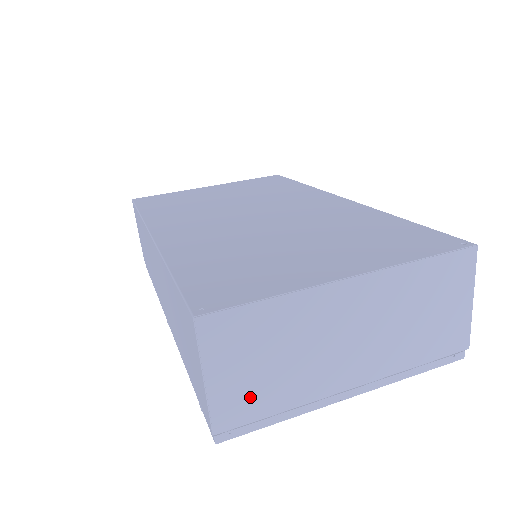
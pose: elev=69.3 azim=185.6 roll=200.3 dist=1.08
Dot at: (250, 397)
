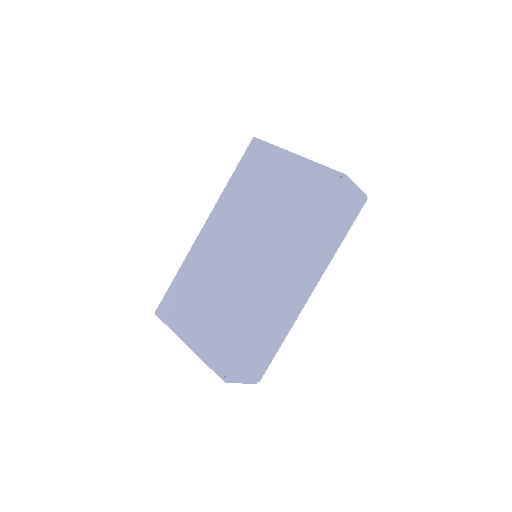
Dot at: occluded
